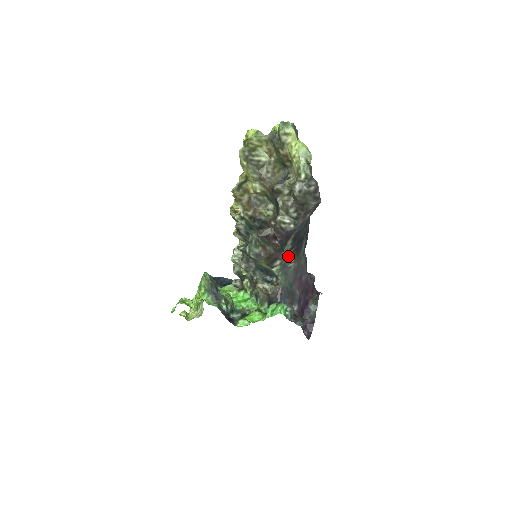
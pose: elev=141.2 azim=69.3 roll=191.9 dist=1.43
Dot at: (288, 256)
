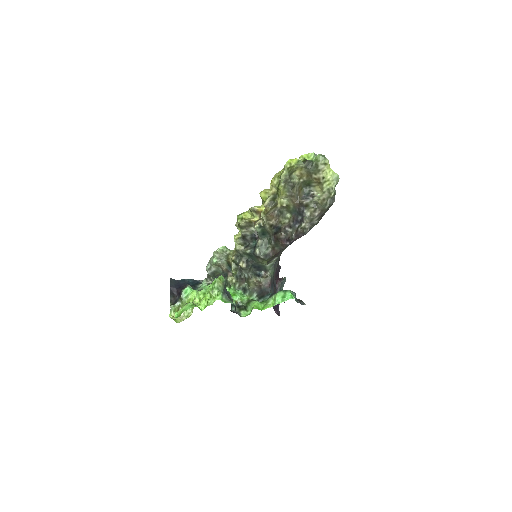
Dot at: occluded
